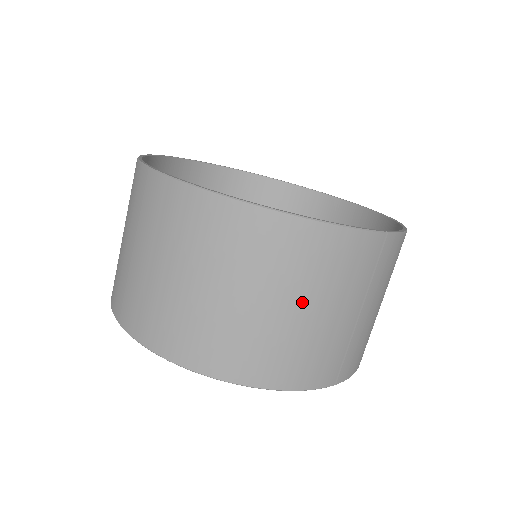
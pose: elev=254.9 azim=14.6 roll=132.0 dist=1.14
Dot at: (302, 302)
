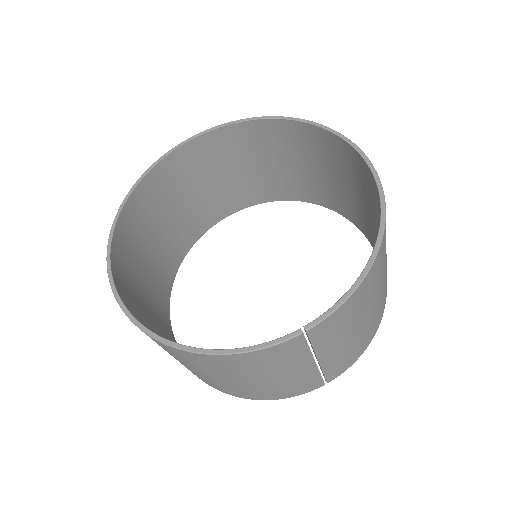
Dot at: (247, 378)
